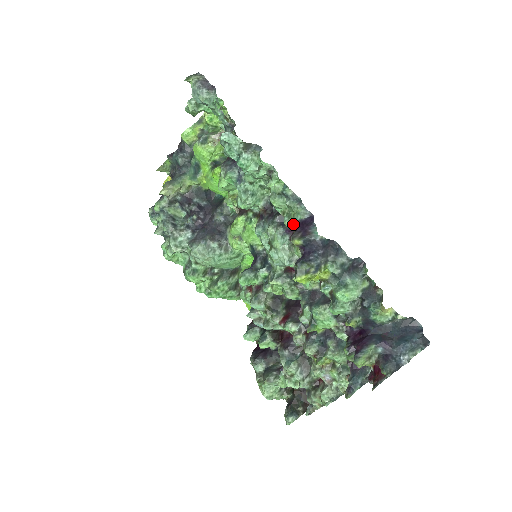
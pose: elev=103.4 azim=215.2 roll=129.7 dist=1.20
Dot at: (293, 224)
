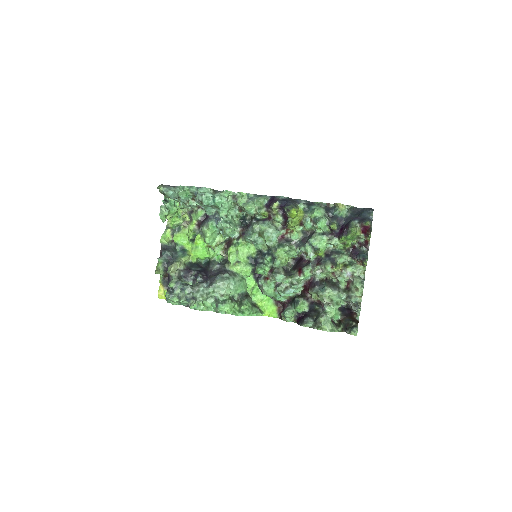
Dot at: (265, 209)
